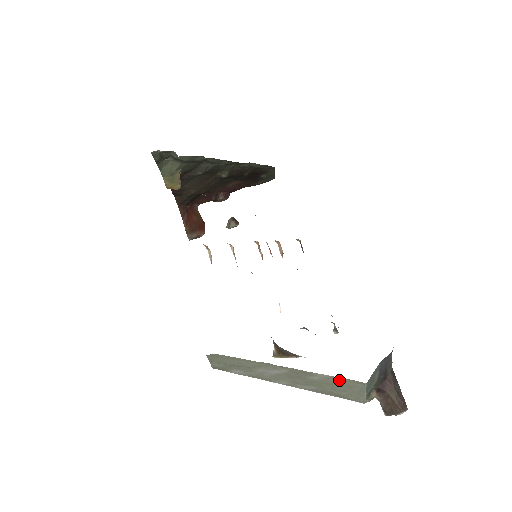
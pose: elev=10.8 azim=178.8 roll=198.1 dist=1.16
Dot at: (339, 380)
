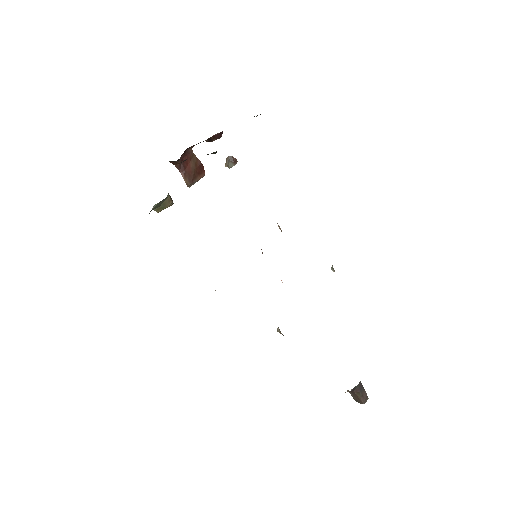
Dot at: occluded
